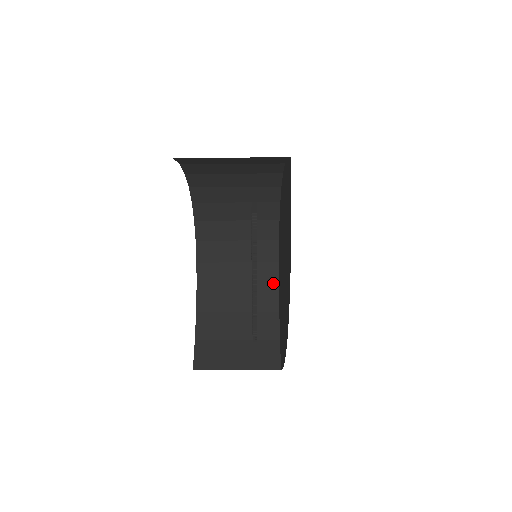
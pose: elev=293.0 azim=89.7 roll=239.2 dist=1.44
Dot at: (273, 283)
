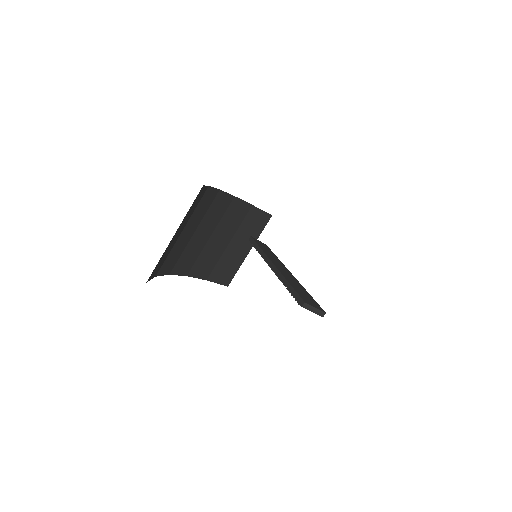
Dot at: (215, 195)
